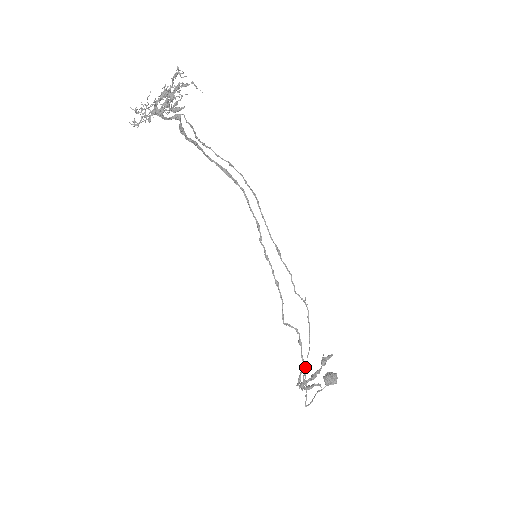
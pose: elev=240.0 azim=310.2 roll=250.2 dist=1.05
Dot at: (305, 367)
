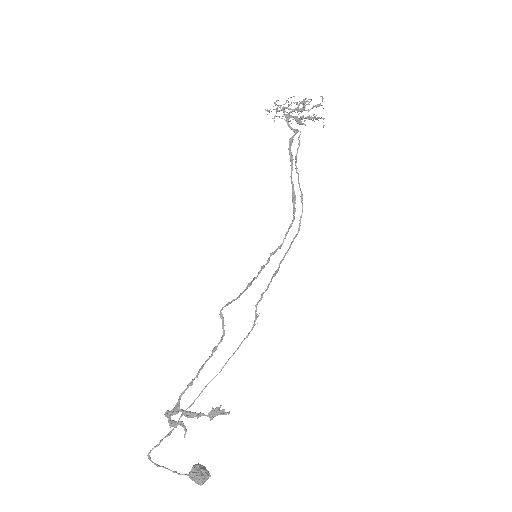
Dot at: (194, 379)
